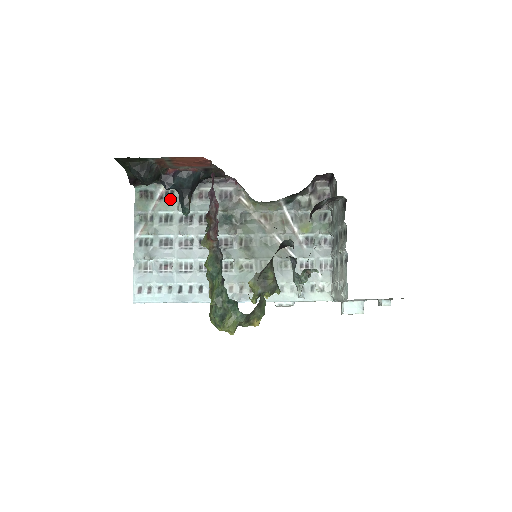
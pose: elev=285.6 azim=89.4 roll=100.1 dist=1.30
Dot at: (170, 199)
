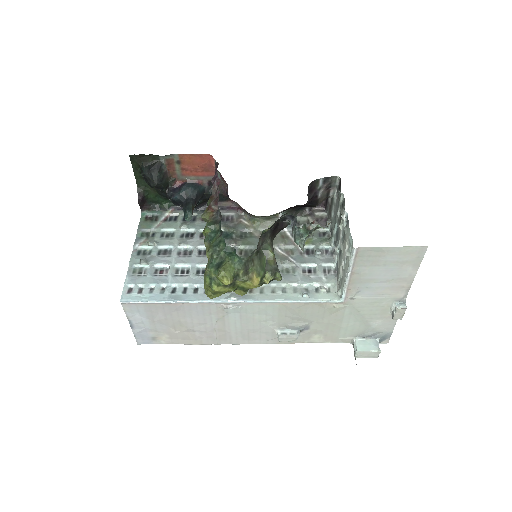
Dot at: (174, 221)
